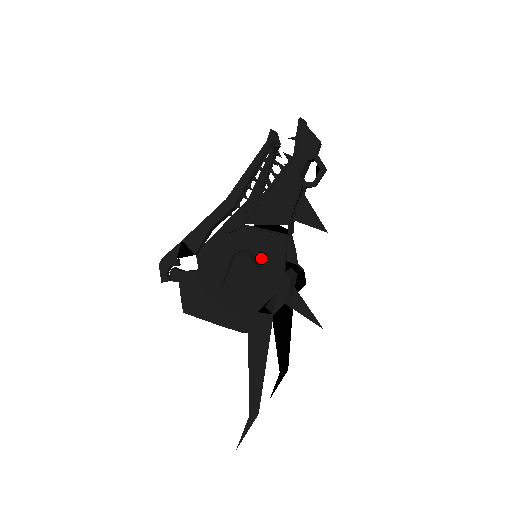
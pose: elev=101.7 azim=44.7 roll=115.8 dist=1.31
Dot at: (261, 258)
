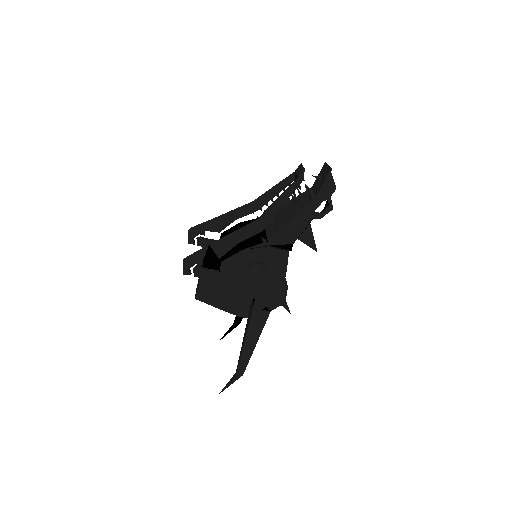
Dot at: (270, 268)
